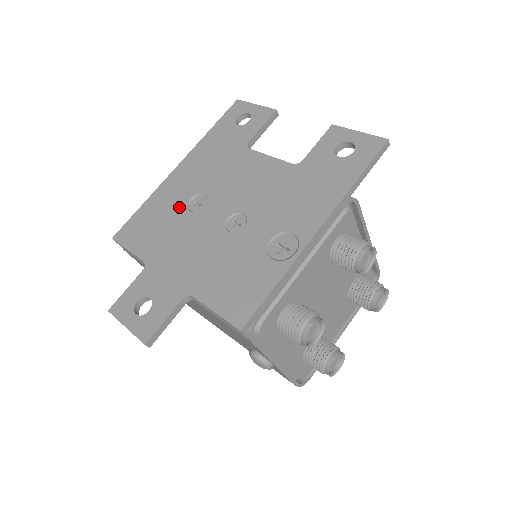
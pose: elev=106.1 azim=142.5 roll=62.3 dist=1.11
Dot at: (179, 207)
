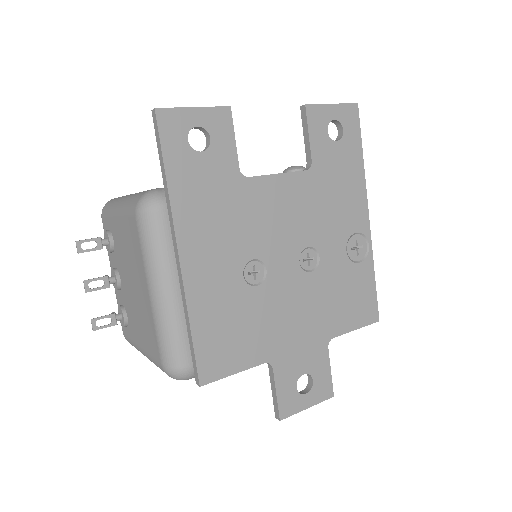
Dot at: (241, 293)
